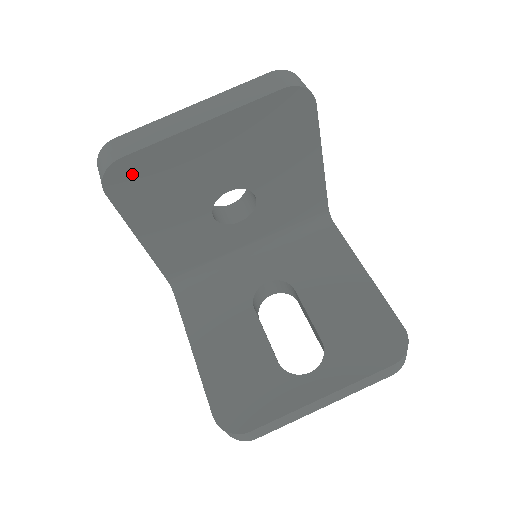
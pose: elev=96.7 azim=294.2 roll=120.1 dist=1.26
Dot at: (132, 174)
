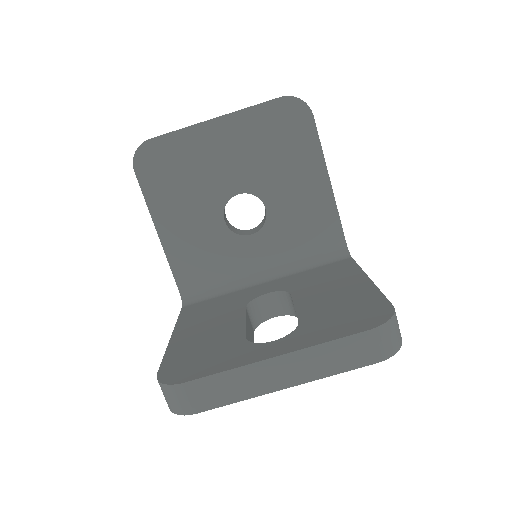
Dot at: (157, 157)
